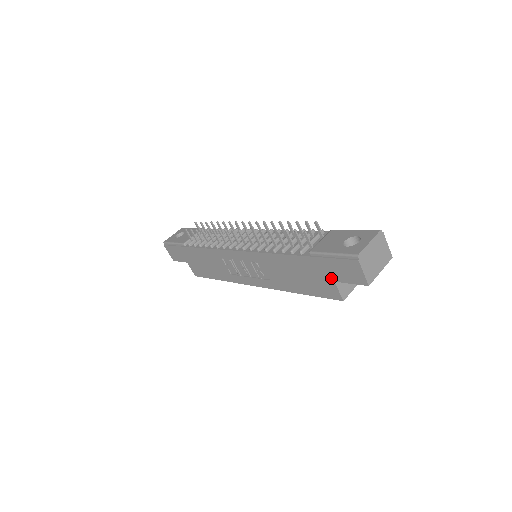
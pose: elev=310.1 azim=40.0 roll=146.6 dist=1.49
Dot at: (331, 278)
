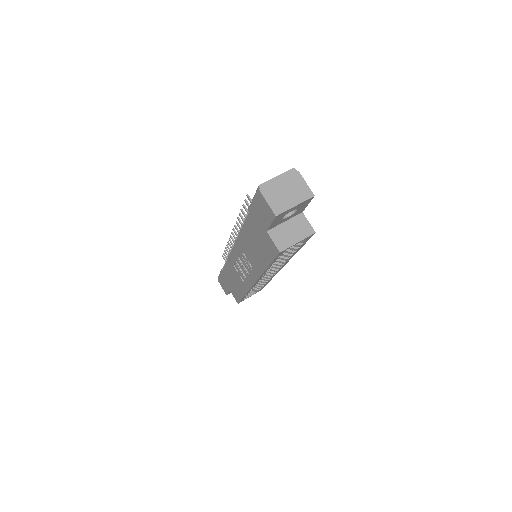
Dot at: (264, 229)
